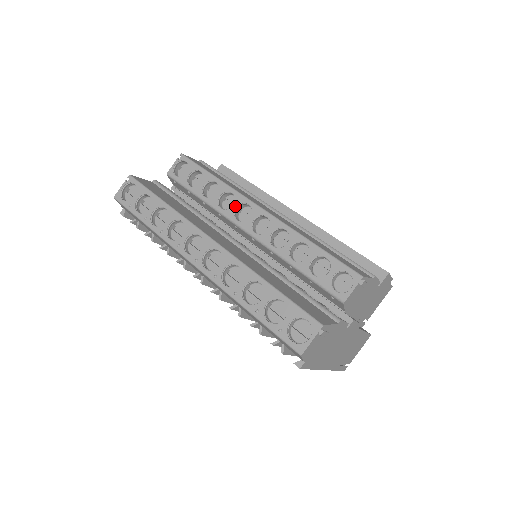
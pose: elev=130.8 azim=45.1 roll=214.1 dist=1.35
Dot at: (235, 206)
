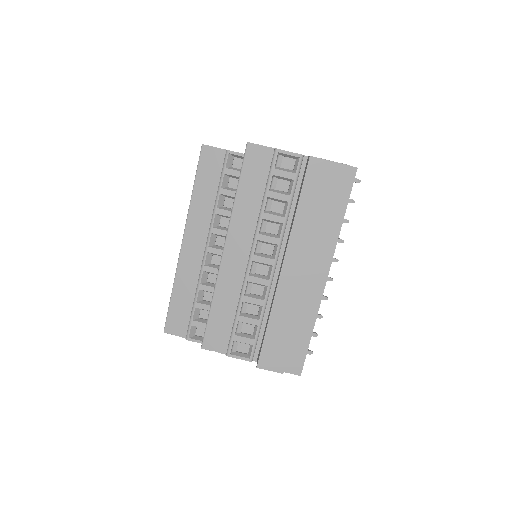
Dot at: occluded
